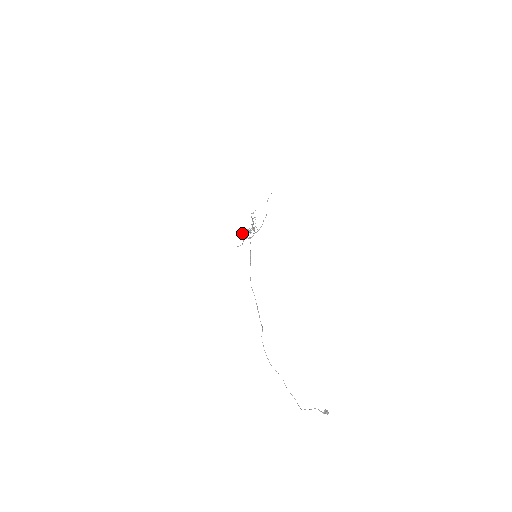
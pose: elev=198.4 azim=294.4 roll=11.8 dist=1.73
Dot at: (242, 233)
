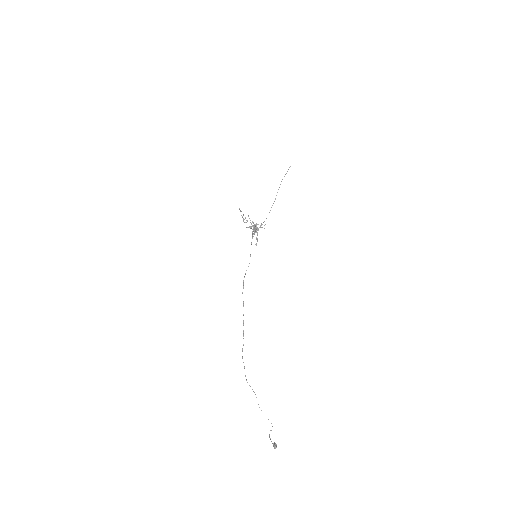
Dot at: (255, 230)
